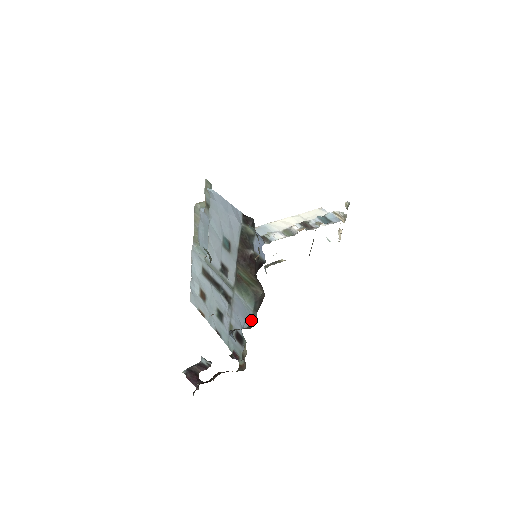
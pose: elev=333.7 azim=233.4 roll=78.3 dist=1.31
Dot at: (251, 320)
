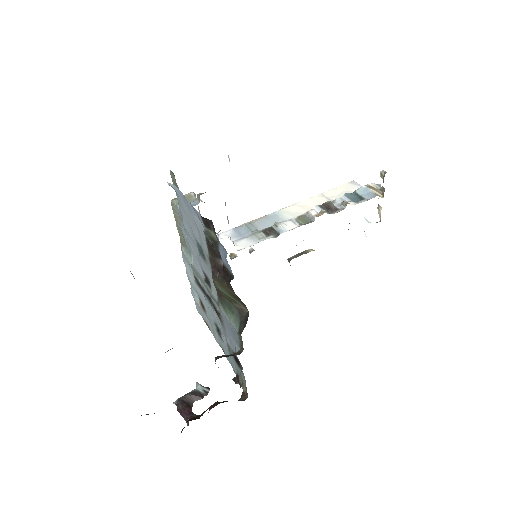
Dot at: (239, 344)
